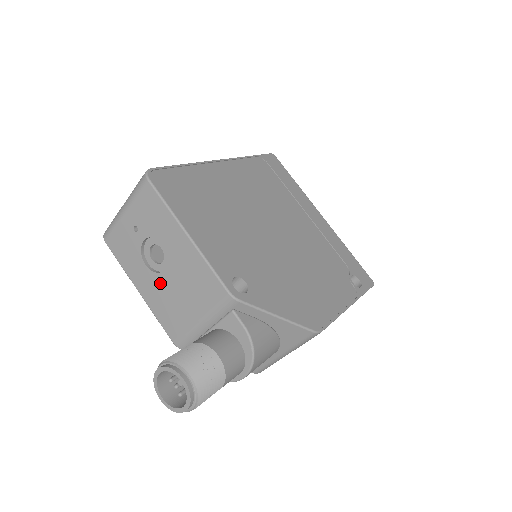
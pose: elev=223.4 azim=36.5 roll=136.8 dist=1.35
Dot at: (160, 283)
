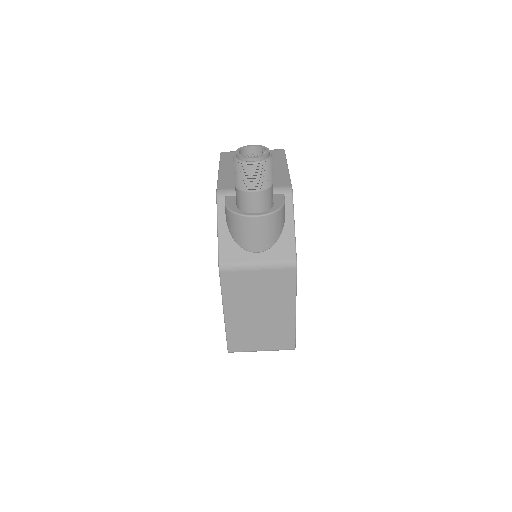
Dot at: occluded
